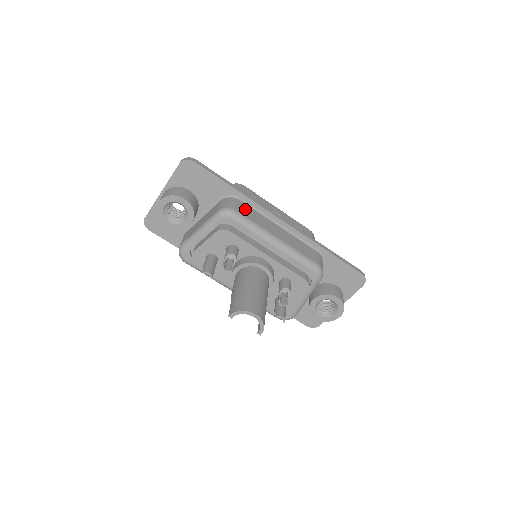
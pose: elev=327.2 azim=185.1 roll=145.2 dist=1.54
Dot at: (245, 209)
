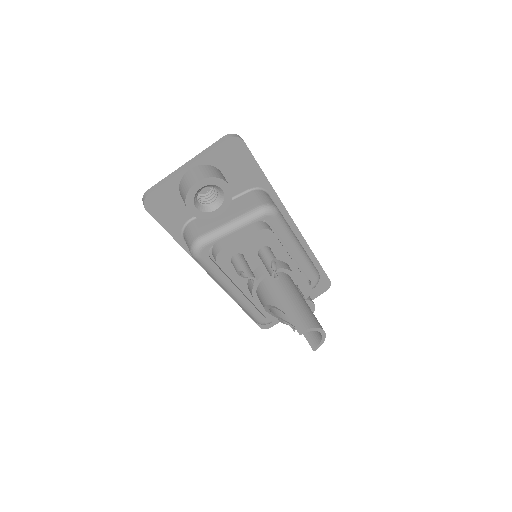
Dot at: occluded
